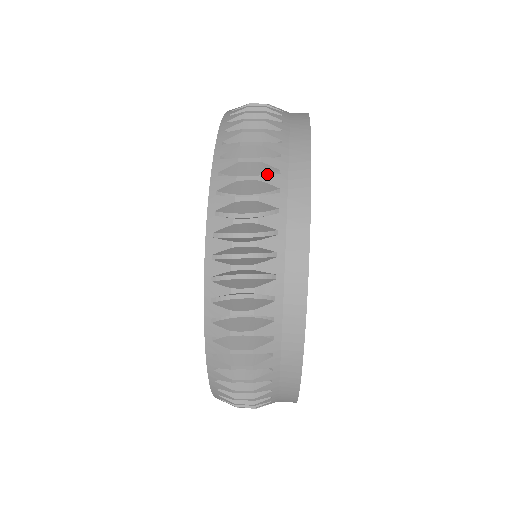
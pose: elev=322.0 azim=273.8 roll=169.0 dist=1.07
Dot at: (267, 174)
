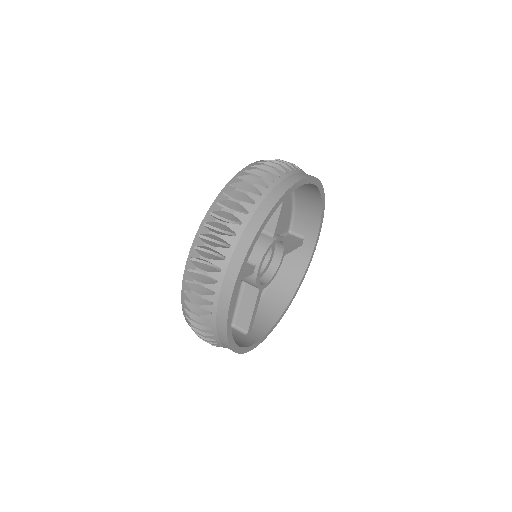
Dot at: occluded
